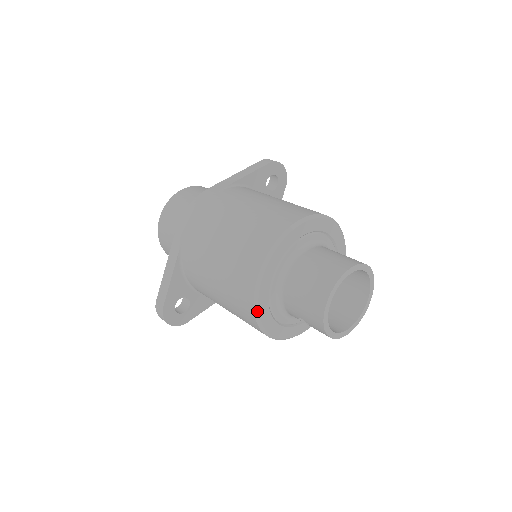
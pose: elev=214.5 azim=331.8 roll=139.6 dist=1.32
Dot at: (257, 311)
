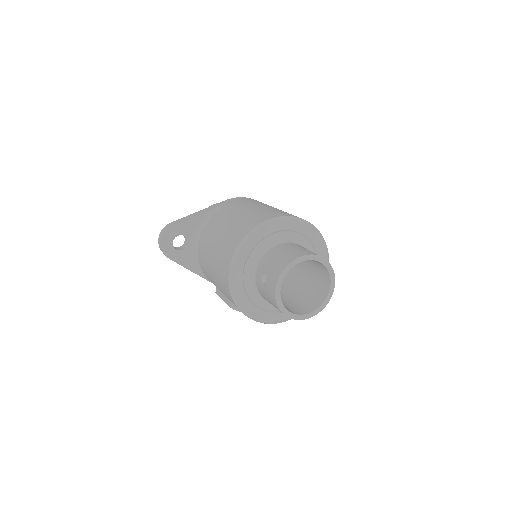
Dot at: (244, 241)
